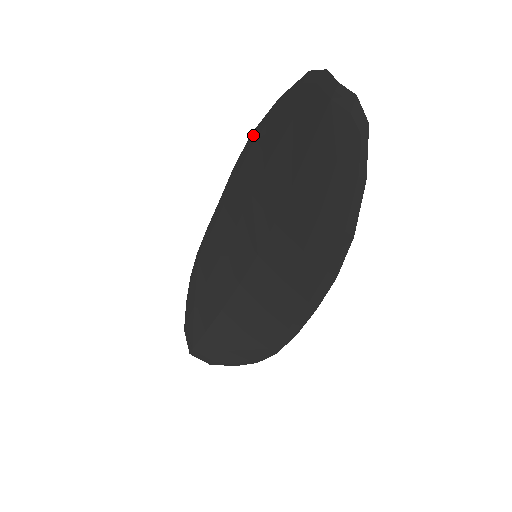
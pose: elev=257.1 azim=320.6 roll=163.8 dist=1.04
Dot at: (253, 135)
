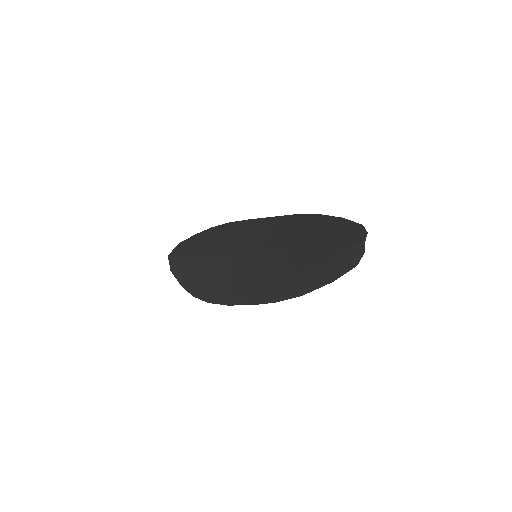
Dot at: (317, 215)
